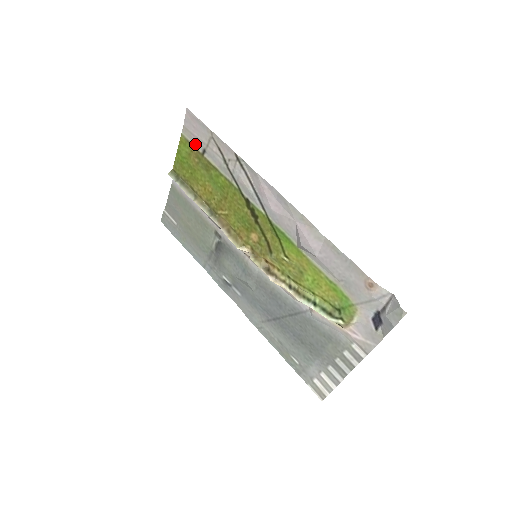
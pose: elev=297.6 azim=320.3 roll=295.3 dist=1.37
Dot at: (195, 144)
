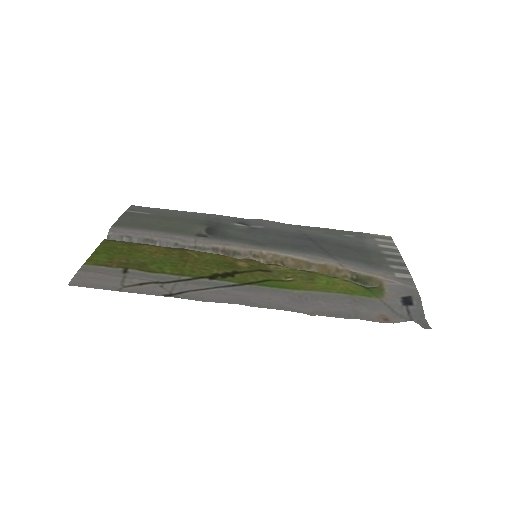
Dot at: (108, 269)
